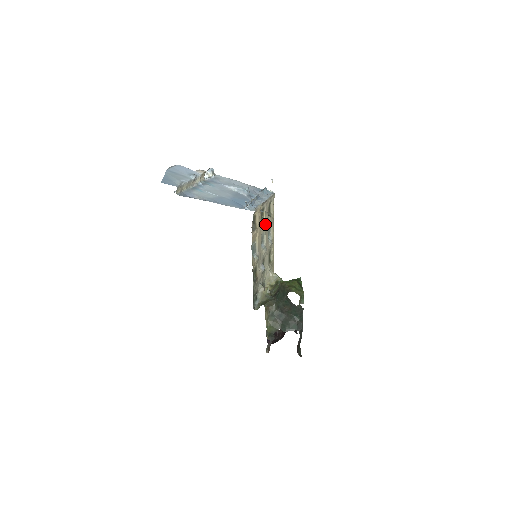
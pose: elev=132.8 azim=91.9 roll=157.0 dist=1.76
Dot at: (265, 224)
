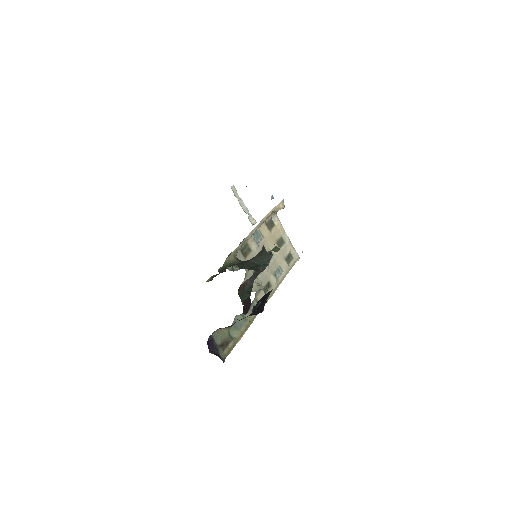
Dot at: (279, 252)
